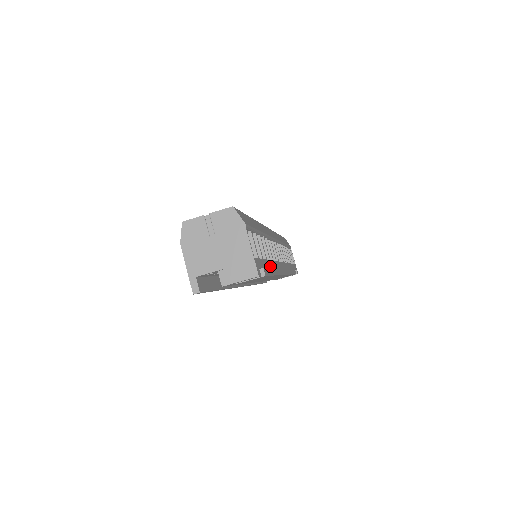
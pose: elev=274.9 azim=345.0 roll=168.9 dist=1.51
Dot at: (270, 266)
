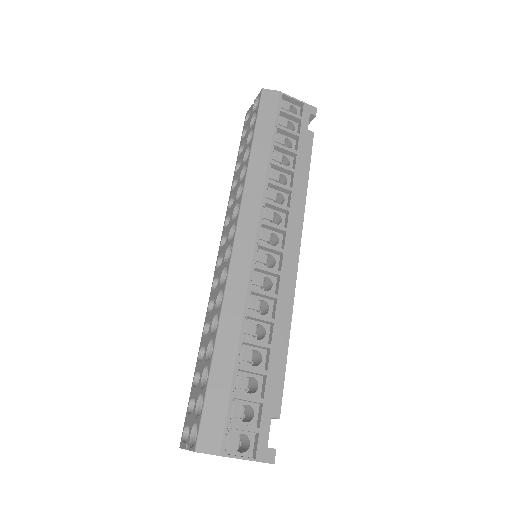
Dot at: (276, 360)
